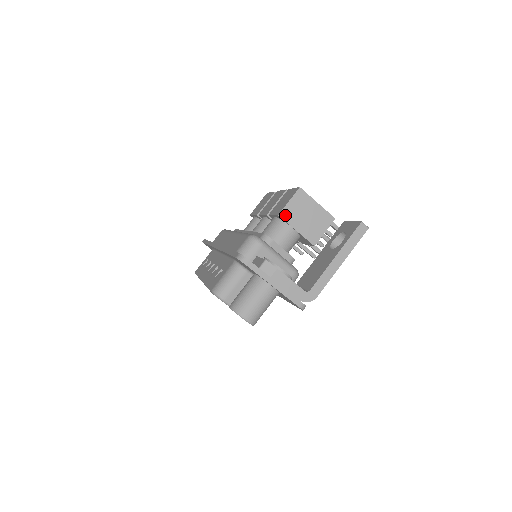
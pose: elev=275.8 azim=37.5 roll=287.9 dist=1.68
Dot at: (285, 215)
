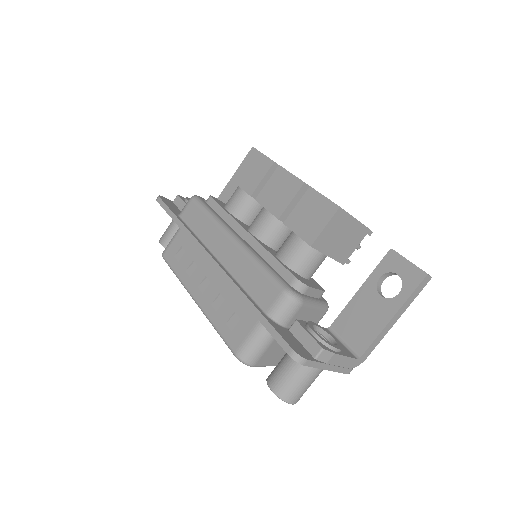
Dot at: (318, 244)
